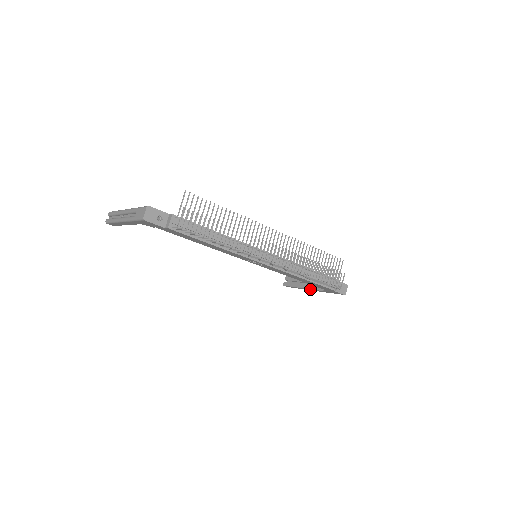
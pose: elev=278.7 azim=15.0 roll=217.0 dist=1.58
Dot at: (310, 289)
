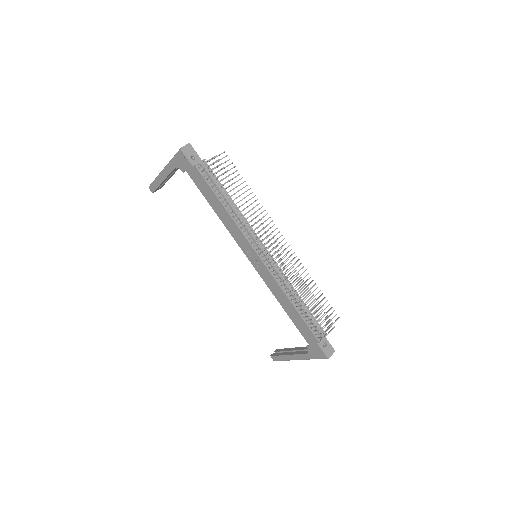
Dot at: (295, 354)
